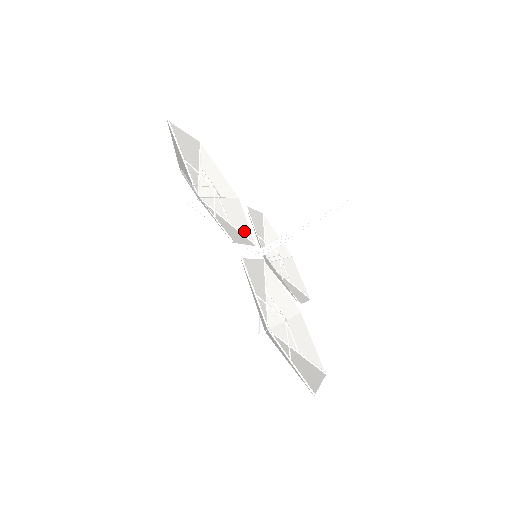
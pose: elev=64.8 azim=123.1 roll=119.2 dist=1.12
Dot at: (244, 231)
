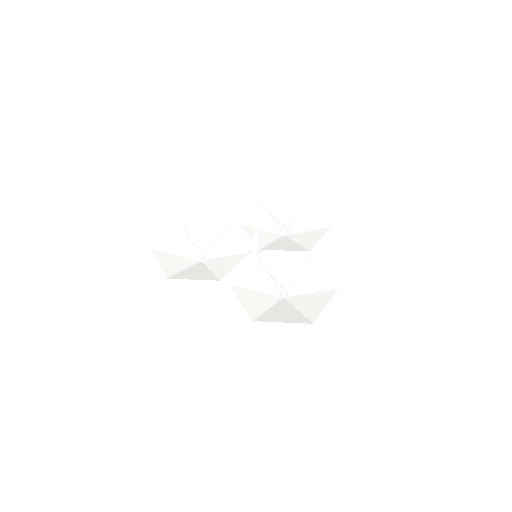
Dot at: (238, 250)
